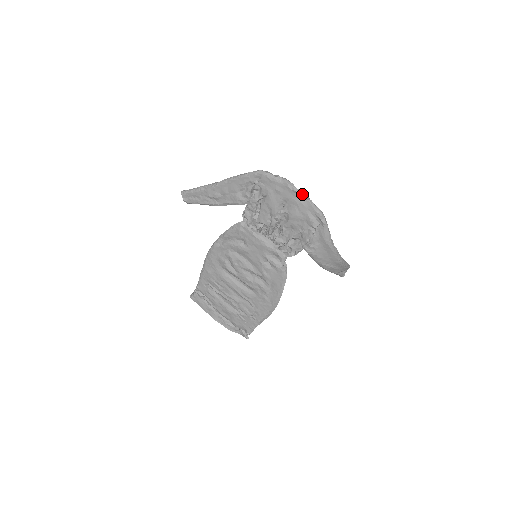
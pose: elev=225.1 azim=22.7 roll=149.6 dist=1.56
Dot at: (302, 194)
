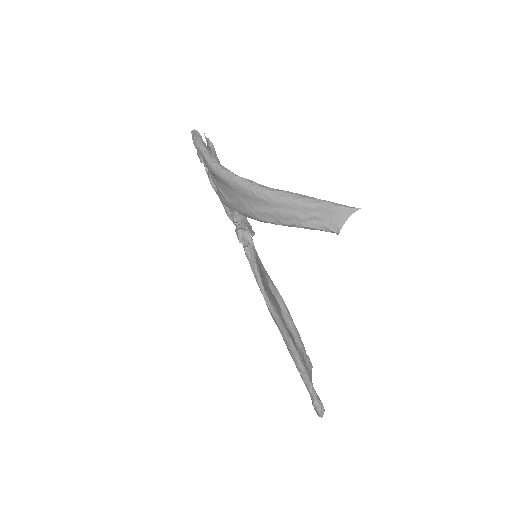
Dot at: occluded
